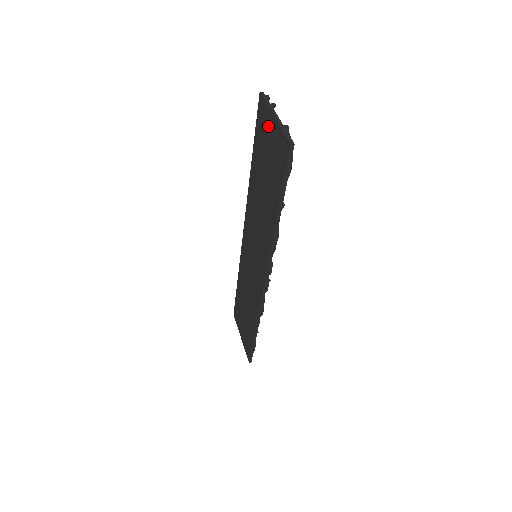
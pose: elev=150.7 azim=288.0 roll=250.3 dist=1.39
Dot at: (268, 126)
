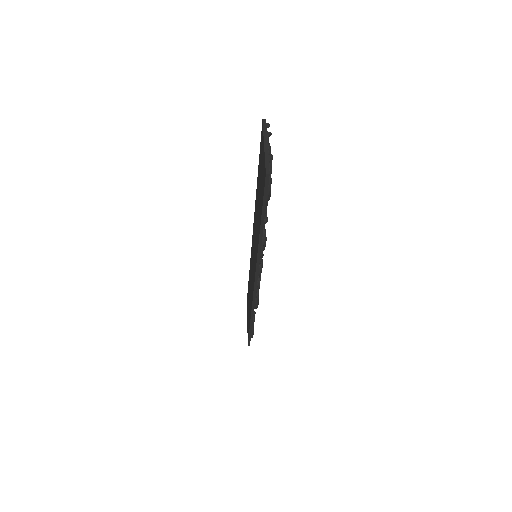
Dot at: (262, 151)
